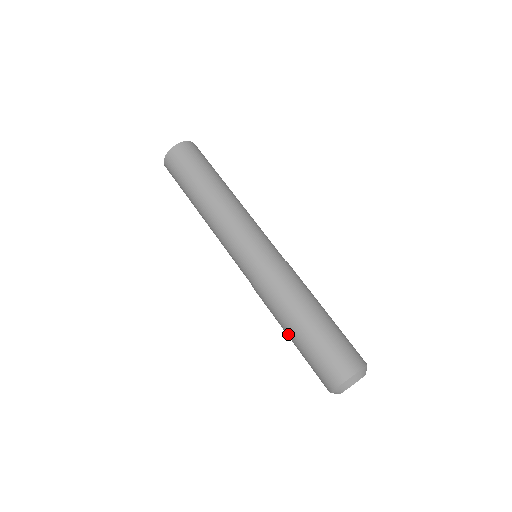
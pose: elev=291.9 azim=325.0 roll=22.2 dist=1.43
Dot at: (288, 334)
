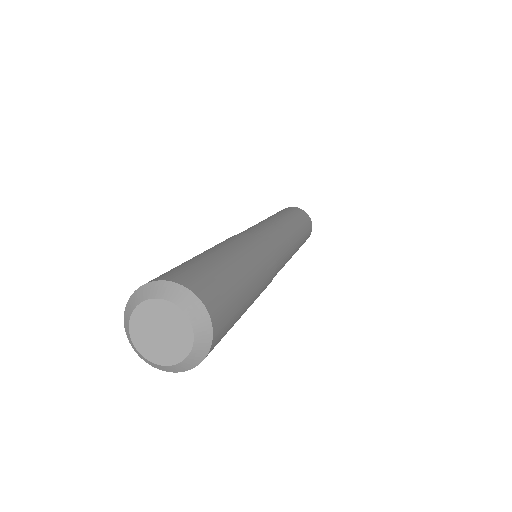
Dot at: occluded
